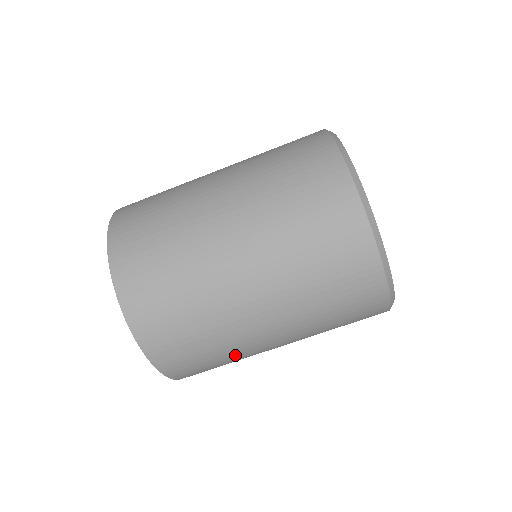
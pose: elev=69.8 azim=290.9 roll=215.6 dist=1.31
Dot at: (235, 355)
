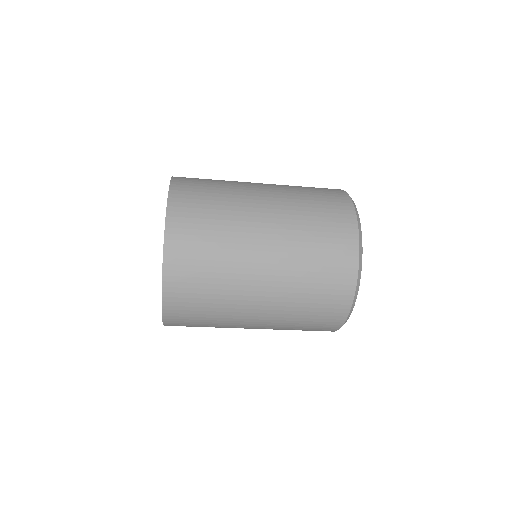
Dot at: occluded
